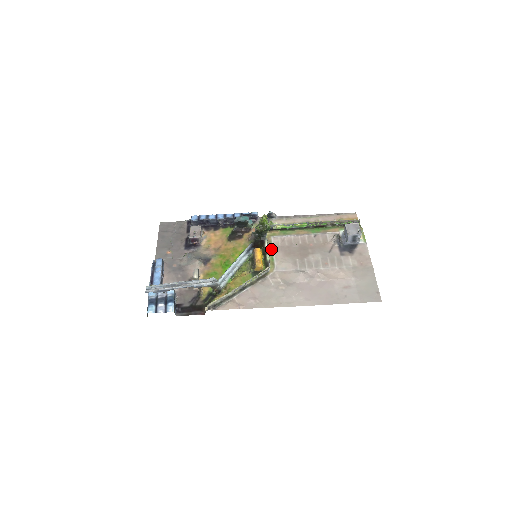
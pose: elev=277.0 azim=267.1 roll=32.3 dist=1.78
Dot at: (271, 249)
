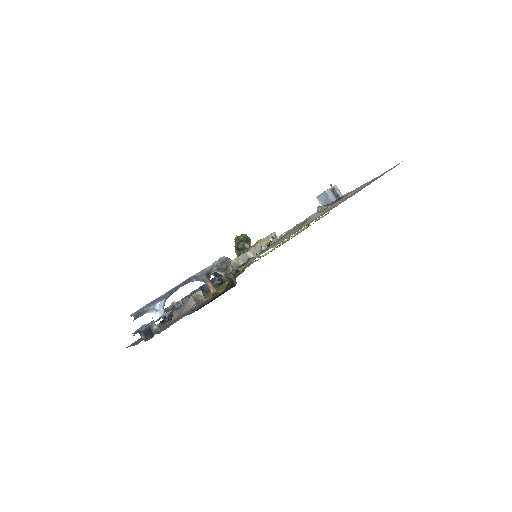
Dot at: occluded
